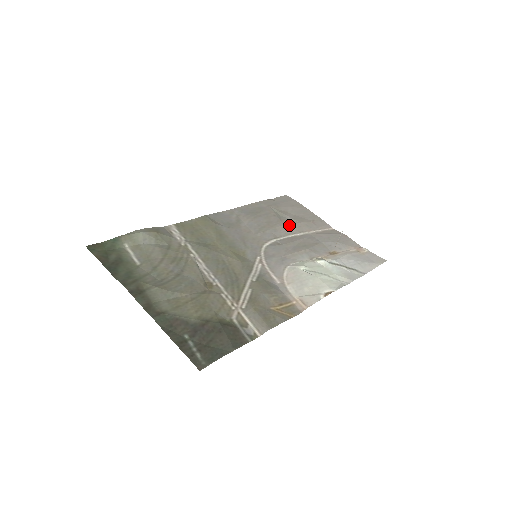
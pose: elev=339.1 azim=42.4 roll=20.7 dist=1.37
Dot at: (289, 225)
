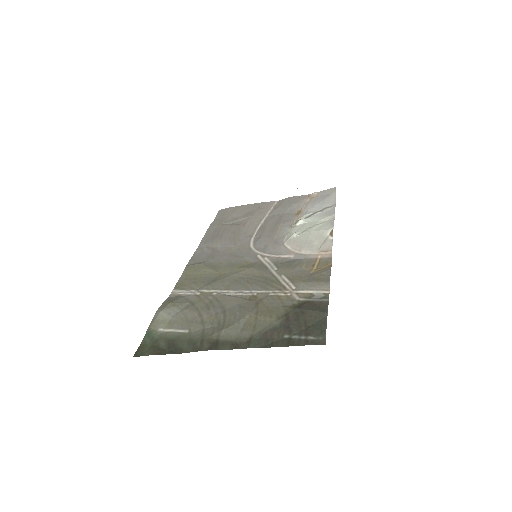
Dot at: (248, 223)
